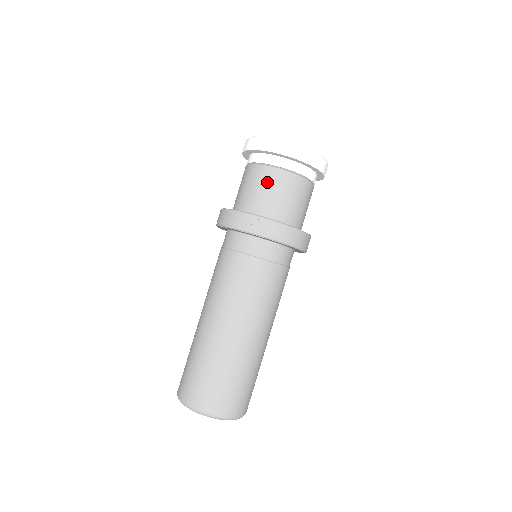
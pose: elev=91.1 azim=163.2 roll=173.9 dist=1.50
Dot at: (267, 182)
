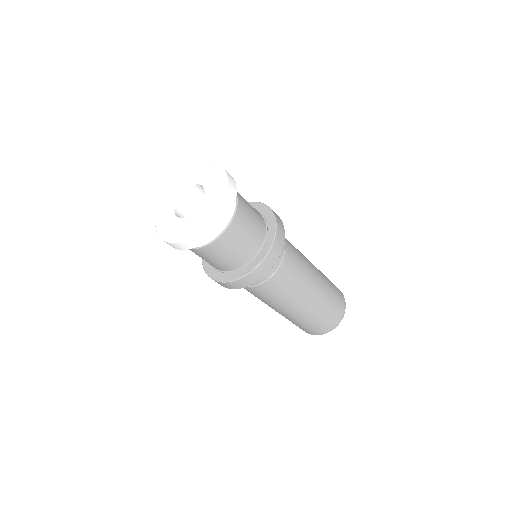
Dot at: (203, 257)
